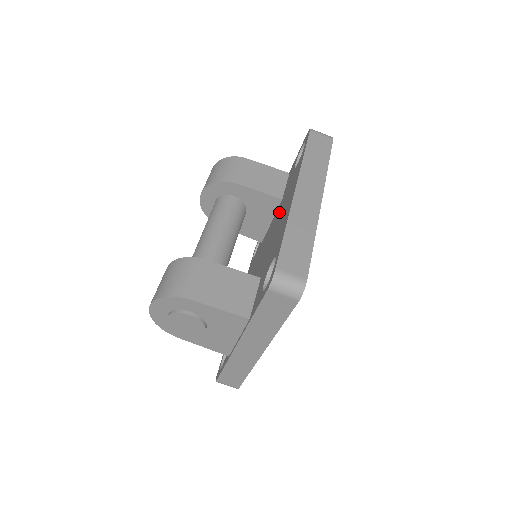
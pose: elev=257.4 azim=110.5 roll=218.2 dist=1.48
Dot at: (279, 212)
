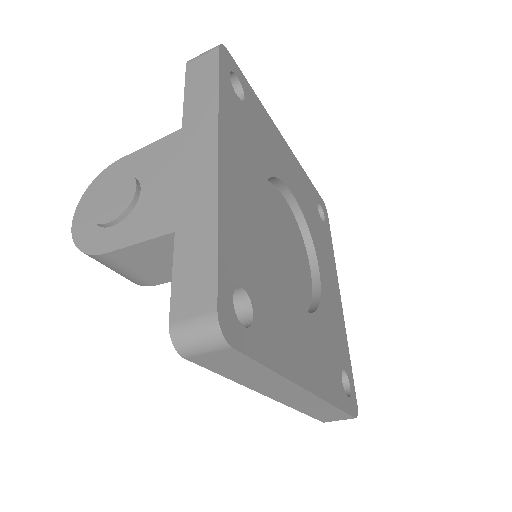
Dot at: occluded
